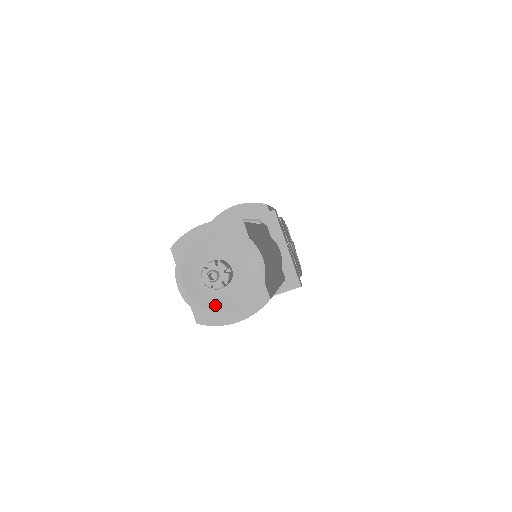
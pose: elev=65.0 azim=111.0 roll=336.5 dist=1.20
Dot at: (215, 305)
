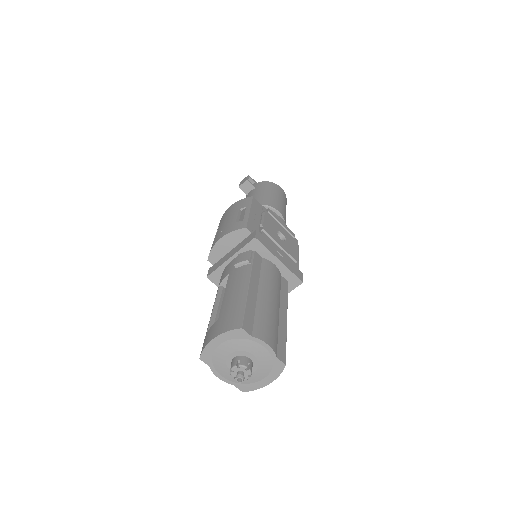
Dot at: (249, 380)
